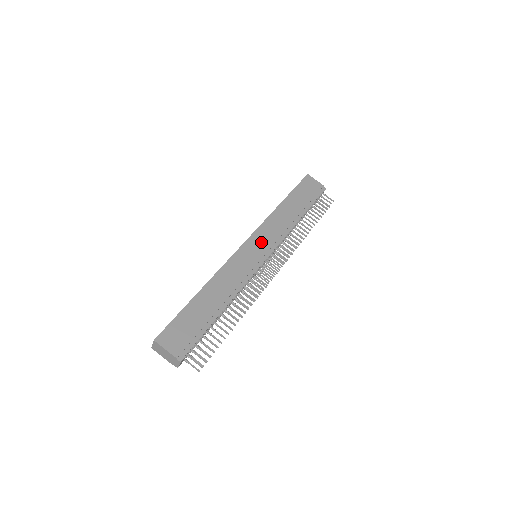
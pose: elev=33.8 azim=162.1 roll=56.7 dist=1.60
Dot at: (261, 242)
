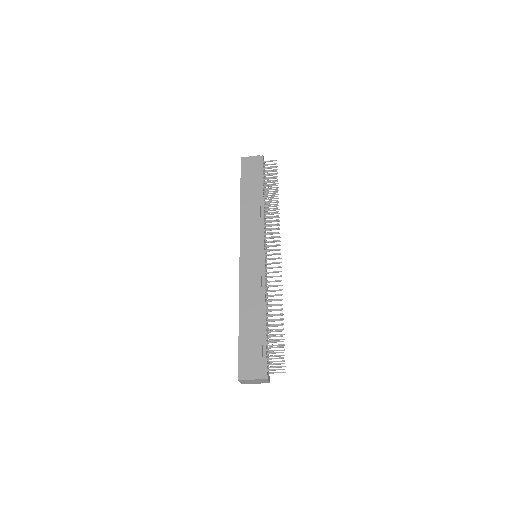
Dot at: (251, 244)
